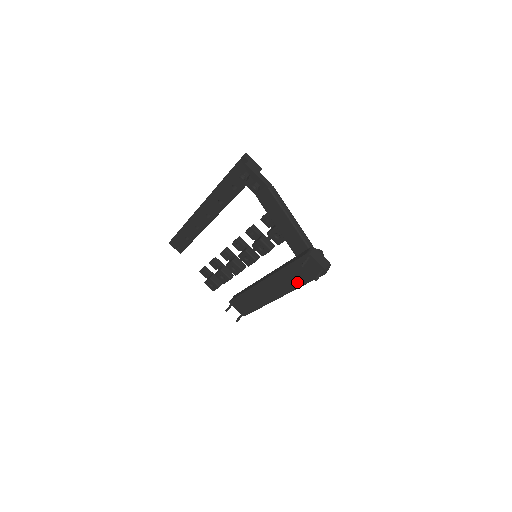
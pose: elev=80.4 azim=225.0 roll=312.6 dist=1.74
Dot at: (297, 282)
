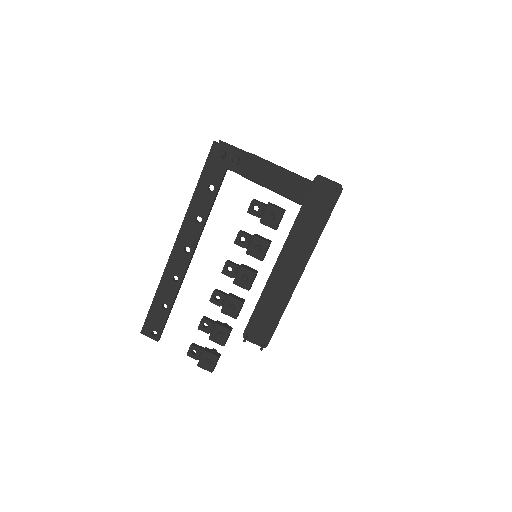
Dot at: (316, 229)
